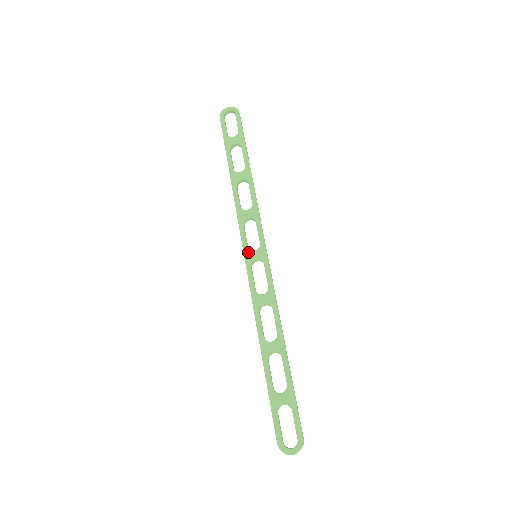
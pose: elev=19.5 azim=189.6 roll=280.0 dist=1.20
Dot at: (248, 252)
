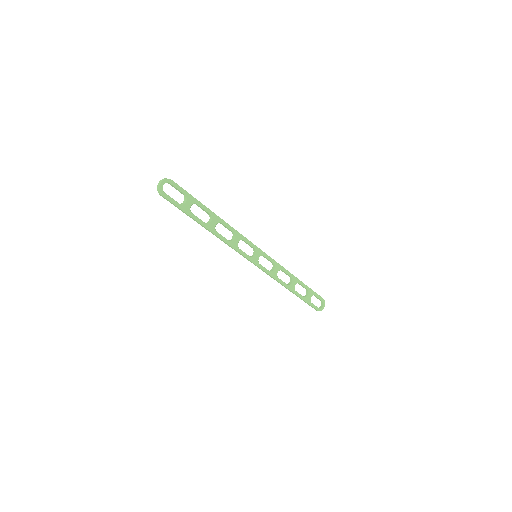
Dot at: (253, 259)
